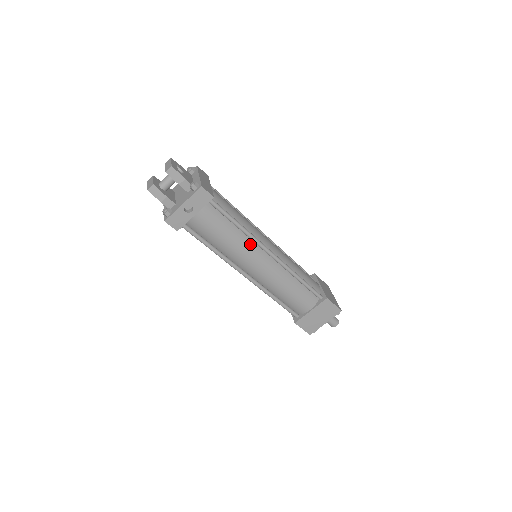
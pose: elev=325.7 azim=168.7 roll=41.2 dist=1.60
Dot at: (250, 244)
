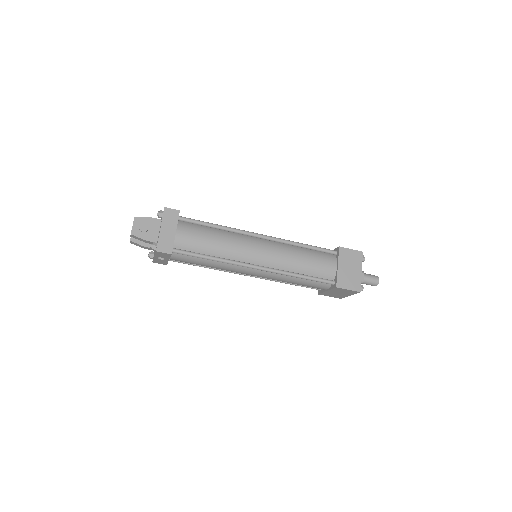
Dot at: (232, 265)
